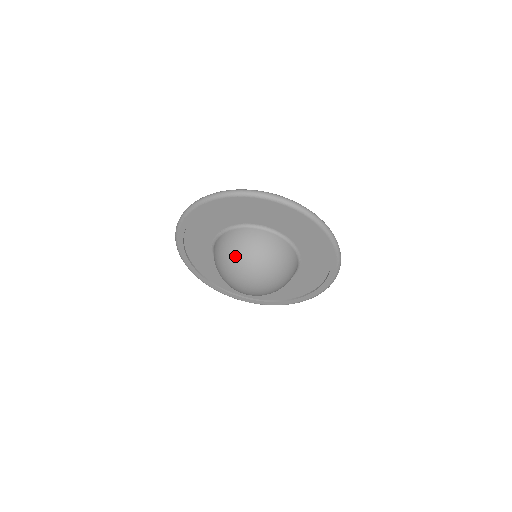
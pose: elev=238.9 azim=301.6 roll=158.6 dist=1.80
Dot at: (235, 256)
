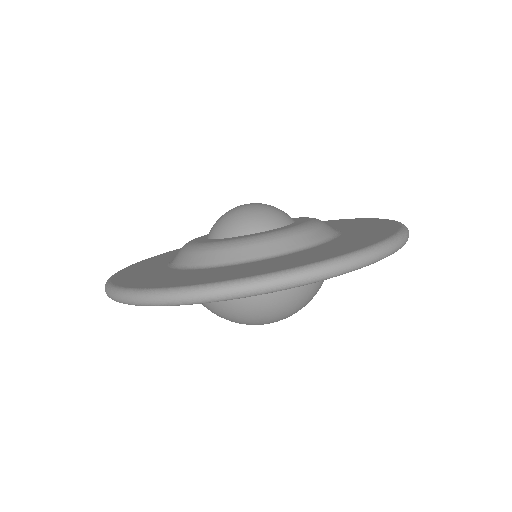
Dot at: occluded
